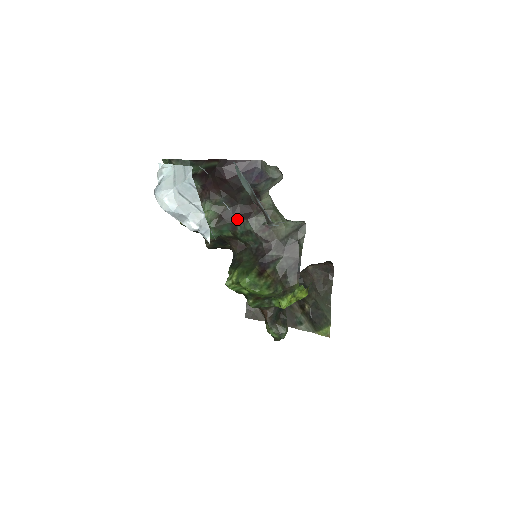
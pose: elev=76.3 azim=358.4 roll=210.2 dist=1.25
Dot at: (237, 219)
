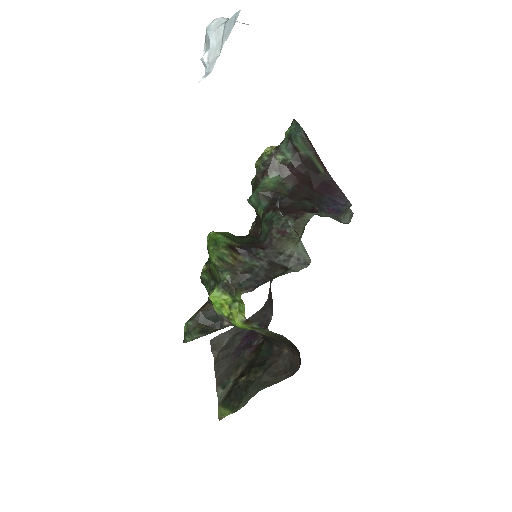
Dot at: occluded
